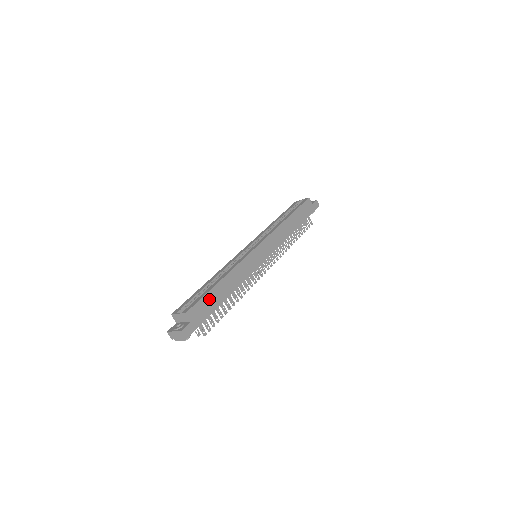
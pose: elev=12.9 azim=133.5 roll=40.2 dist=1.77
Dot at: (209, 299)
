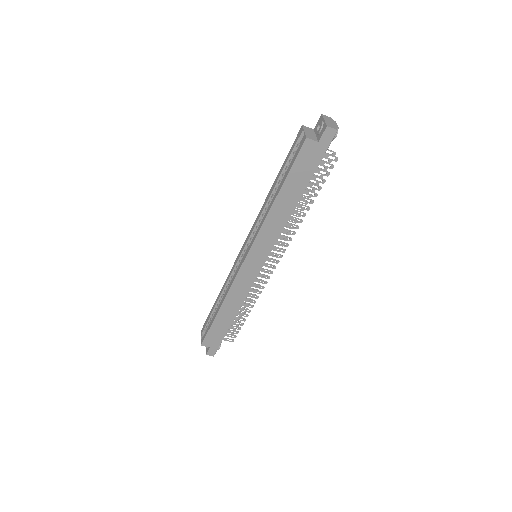
Dot at: (216, 328)
